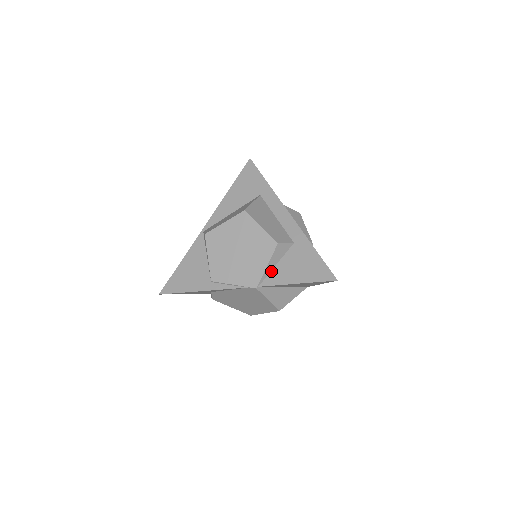
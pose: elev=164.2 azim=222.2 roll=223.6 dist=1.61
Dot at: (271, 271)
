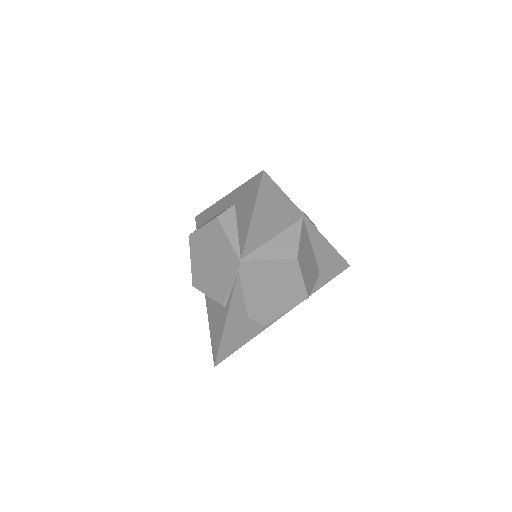
Dot at: (238, 239)
